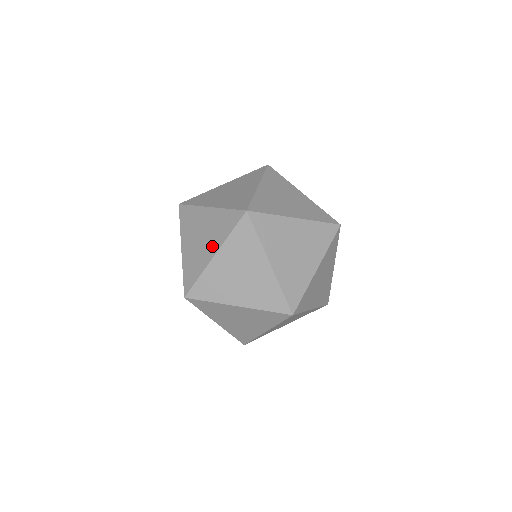
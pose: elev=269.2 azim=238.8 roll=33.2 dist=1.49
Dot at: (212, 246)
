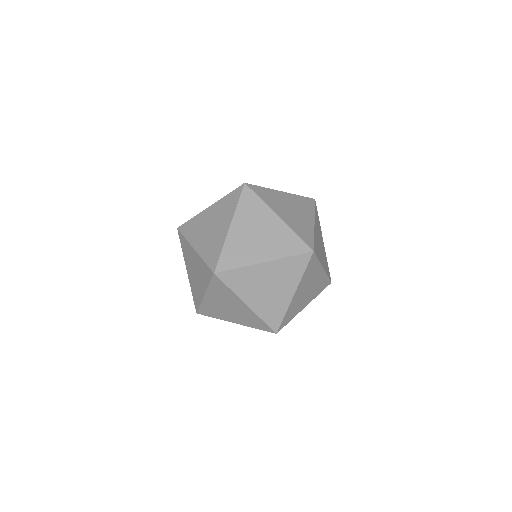
Dot at: (202, 286)
